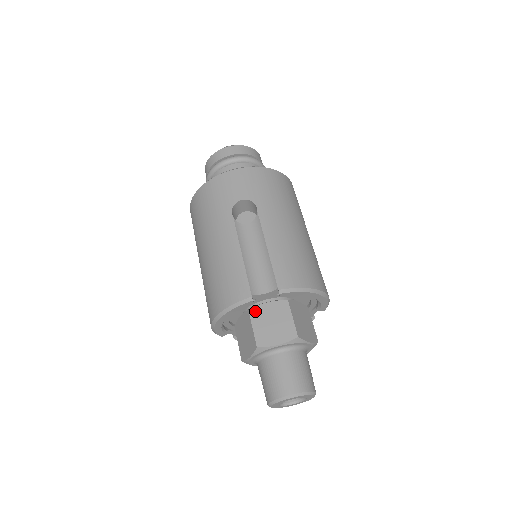
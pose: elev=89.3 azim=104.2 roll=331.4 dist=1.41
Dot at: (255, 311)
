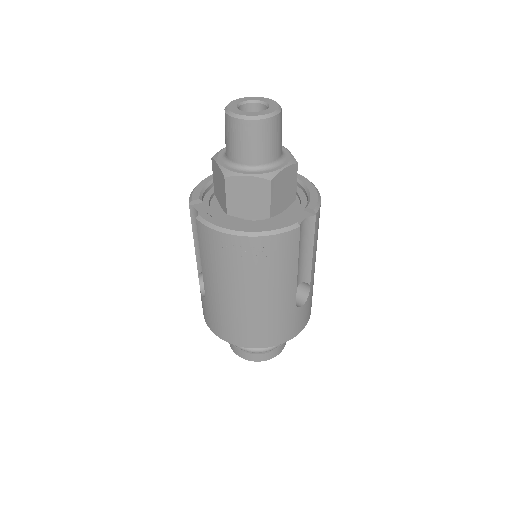
Dot at: occluded
